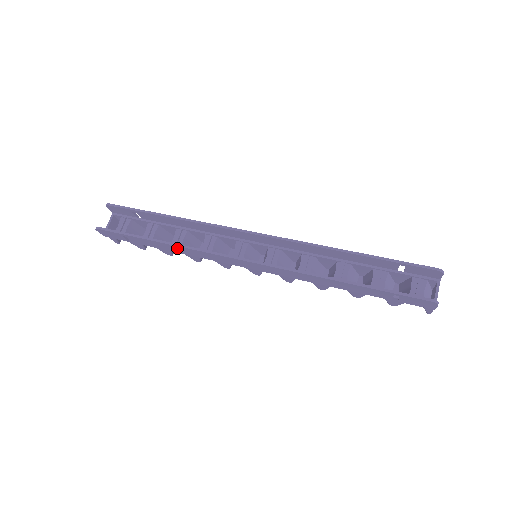
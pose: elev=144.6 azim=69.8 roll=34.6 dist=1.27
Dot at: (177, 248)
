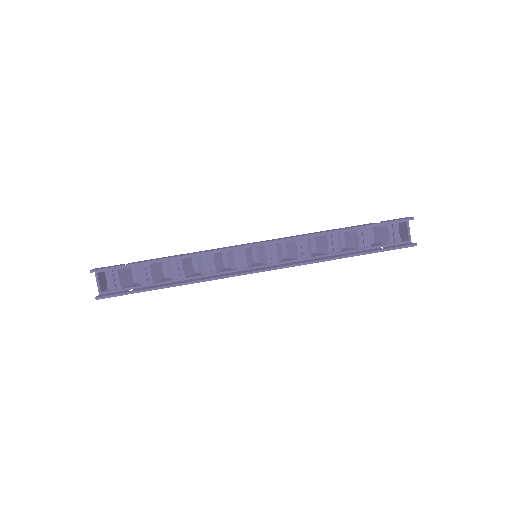
Dot at: occluded
